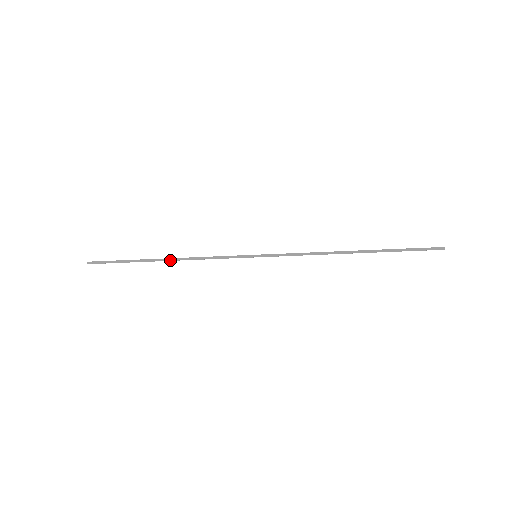
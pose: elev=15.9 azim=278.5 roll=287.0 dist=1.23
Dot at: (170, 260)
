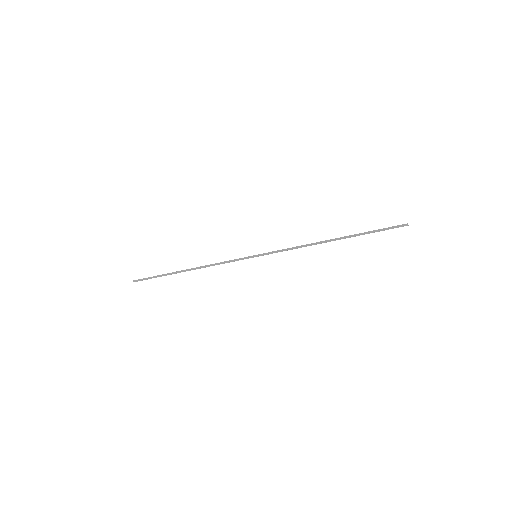
Dot at: occluded
